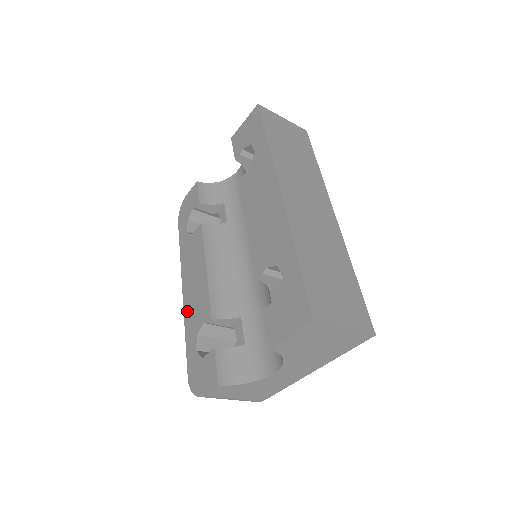
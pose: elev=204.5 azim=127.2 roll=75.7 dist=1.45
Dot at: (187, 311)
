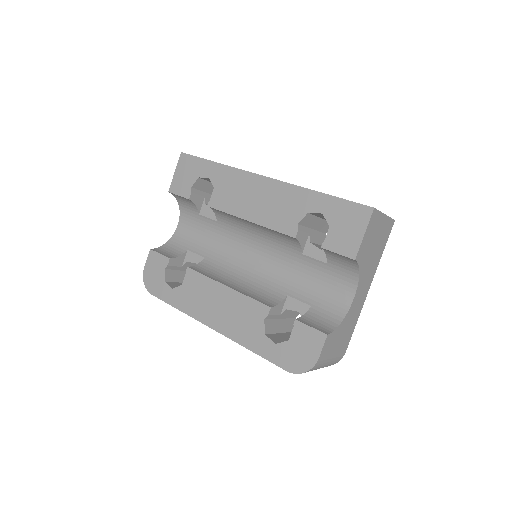
Dot at: (234, 333)
